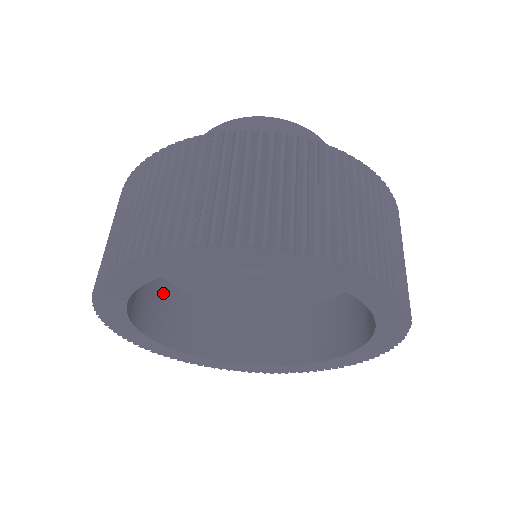
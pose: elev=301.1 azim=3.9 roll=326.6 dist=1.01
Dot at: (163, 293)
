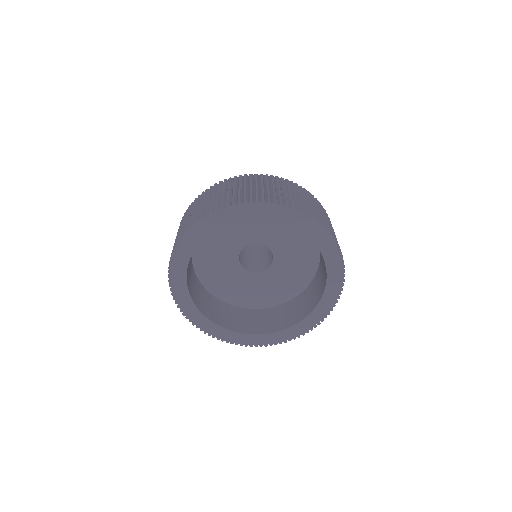
Dot at: (190, 262)
